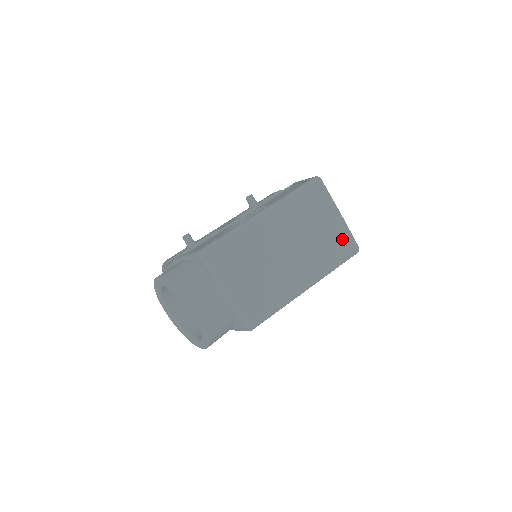
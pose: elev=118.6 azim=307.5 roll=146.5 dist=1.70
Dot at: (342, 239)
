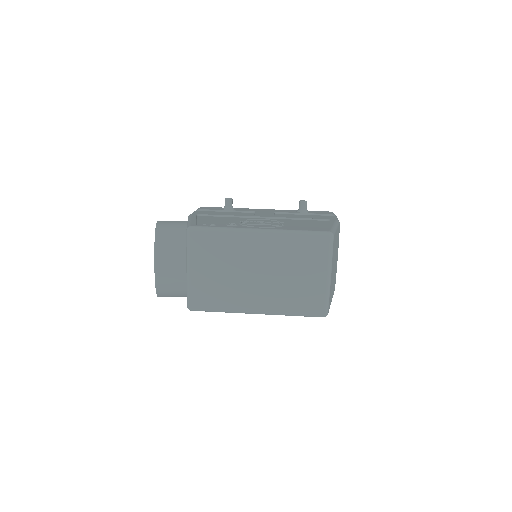
Dot at: (316, 297)
